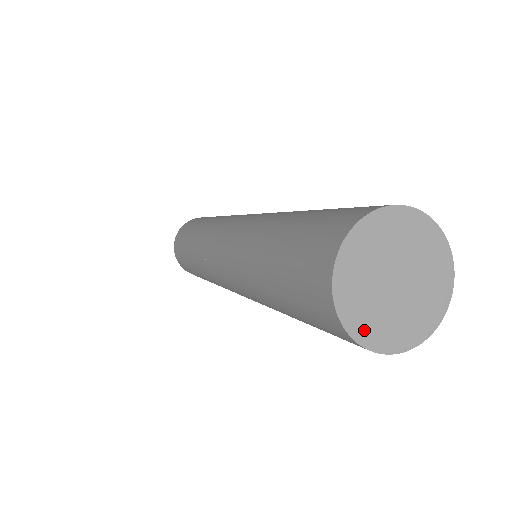
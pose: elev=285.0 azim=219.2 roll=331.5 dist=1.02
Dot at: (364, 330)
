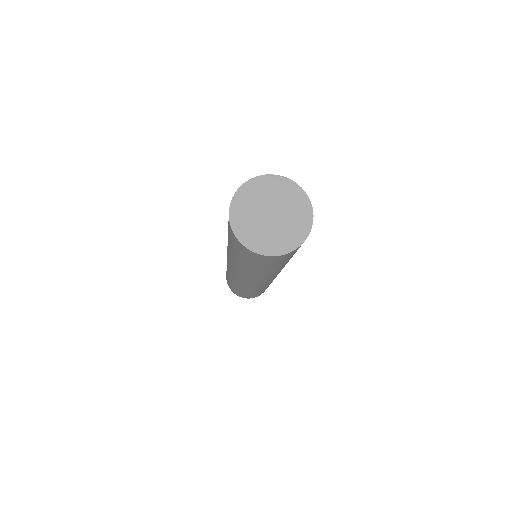
Dot at: (238, 222)
